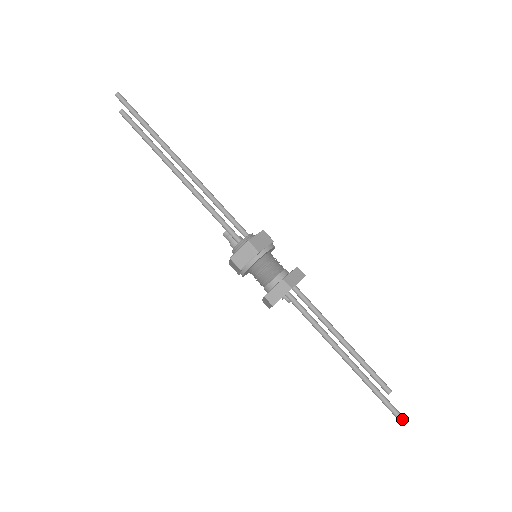
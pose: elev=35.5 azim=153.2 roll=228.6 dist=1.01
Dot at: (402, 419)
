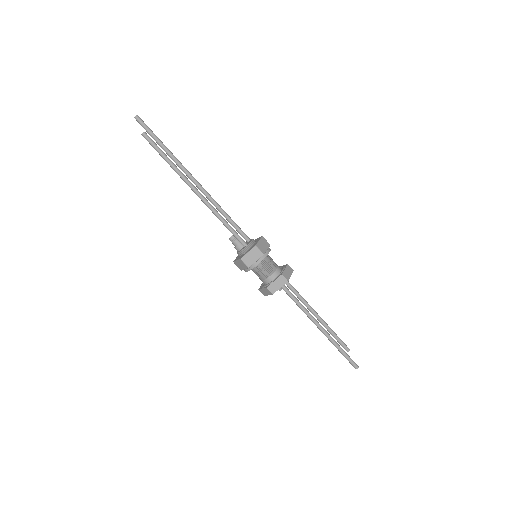
Dot at: occluded
